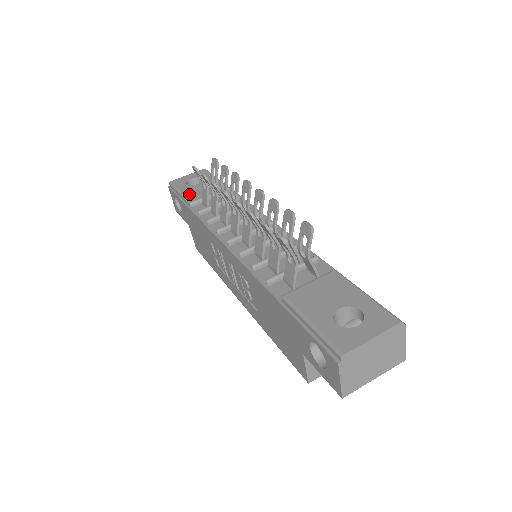
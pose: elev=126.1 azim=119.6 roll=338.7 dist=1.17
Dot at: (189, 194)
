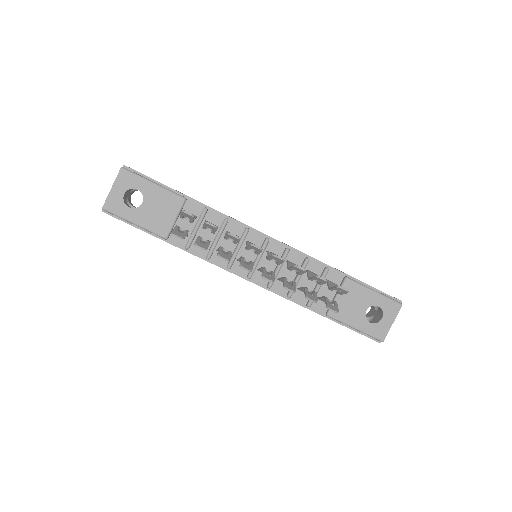
Dot at: (151, 225)
